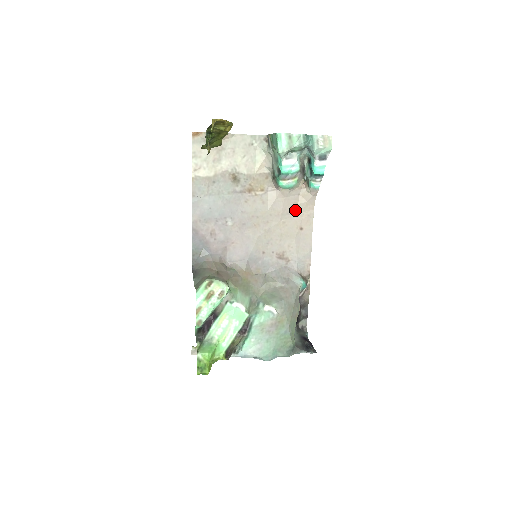
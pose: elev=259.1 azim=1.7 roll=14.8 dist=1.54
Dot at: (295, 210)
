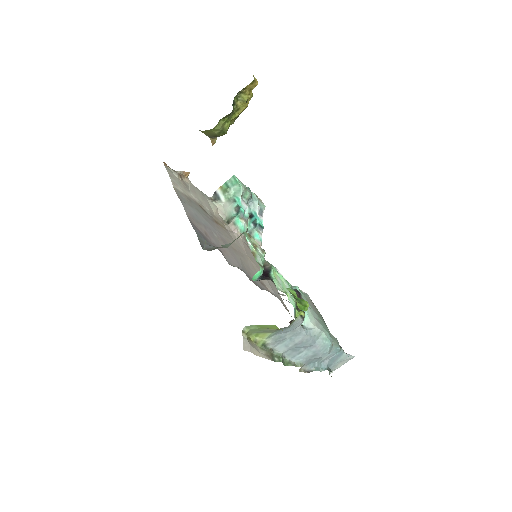
Dot at: (252, 254)
